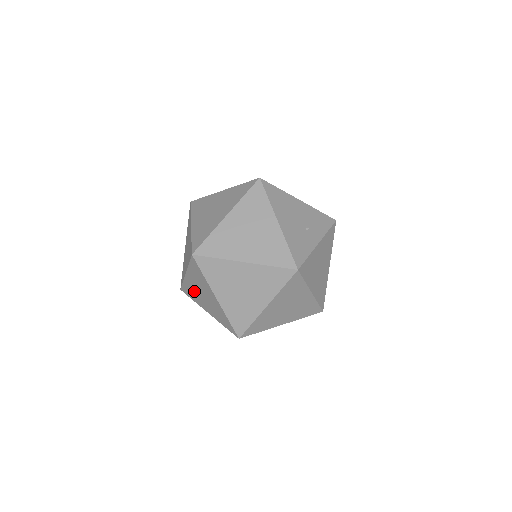
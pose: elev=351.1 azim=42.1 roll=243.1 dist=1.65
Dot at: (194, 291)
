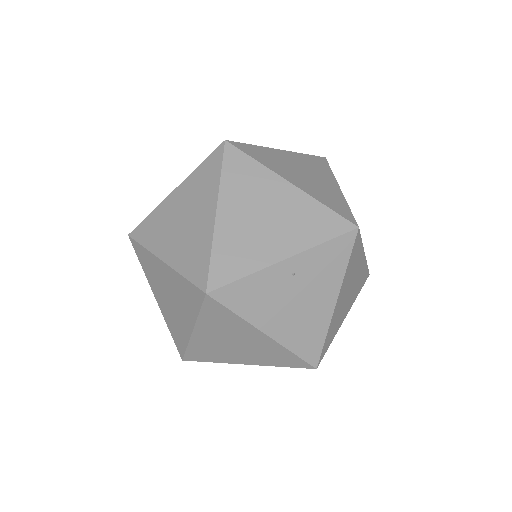
Dot at: (171, 316)
